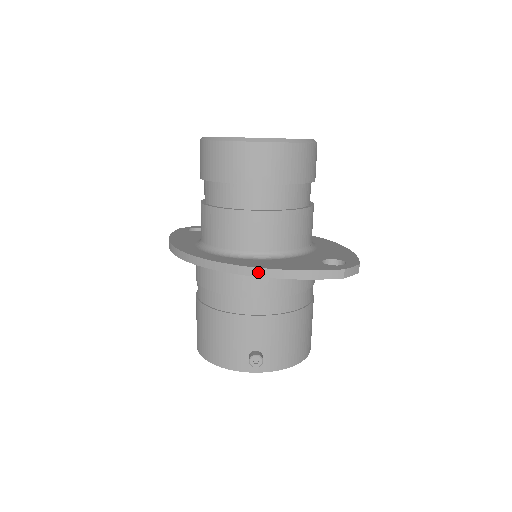
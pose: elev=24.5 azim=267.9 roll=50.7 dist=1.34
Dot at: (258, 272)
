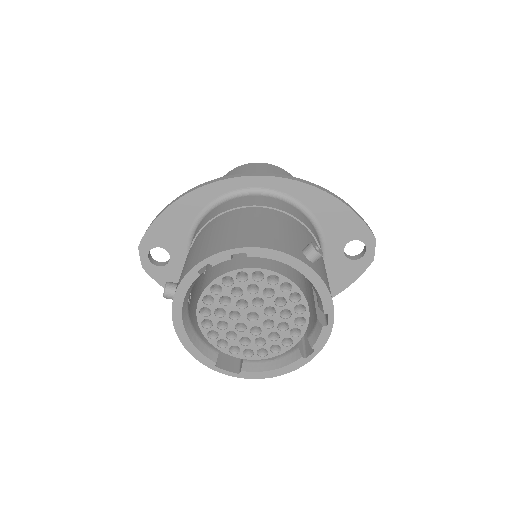
Dot at: (321, 188)
